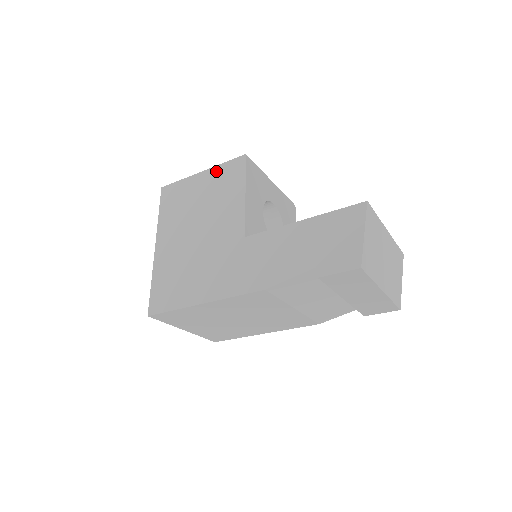
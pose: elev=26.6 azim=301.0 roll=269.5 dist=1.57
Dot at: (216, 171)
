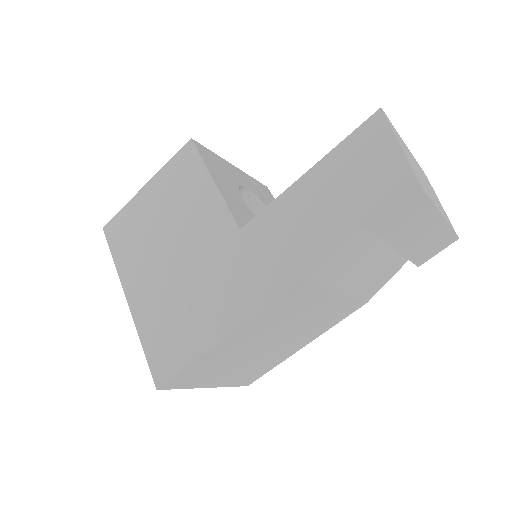
Dot at: (163, 175)
